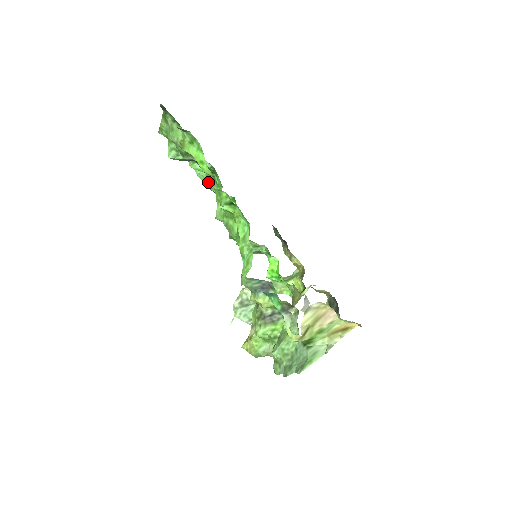
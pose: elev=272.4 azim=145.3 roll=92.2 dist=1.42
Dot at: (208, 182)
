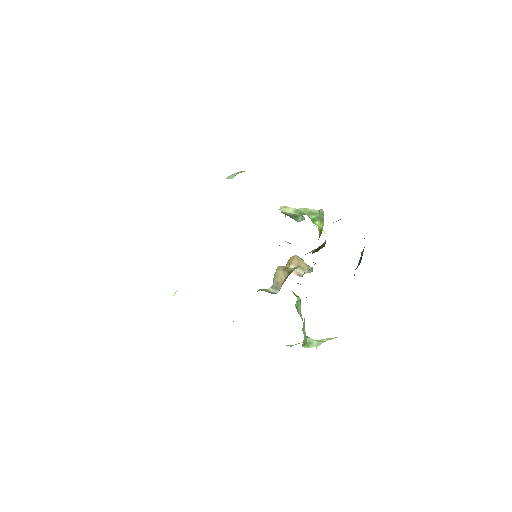
Dot at: occluded
